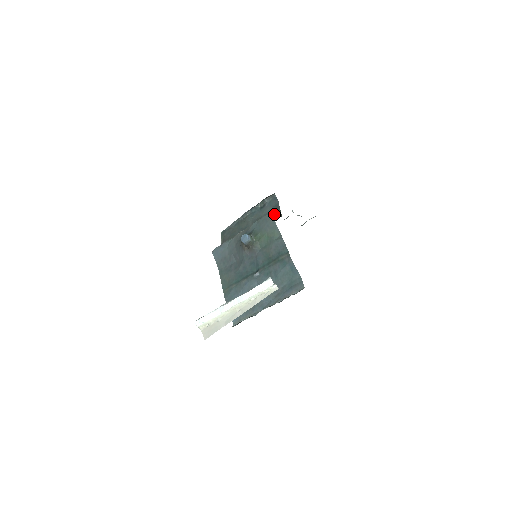
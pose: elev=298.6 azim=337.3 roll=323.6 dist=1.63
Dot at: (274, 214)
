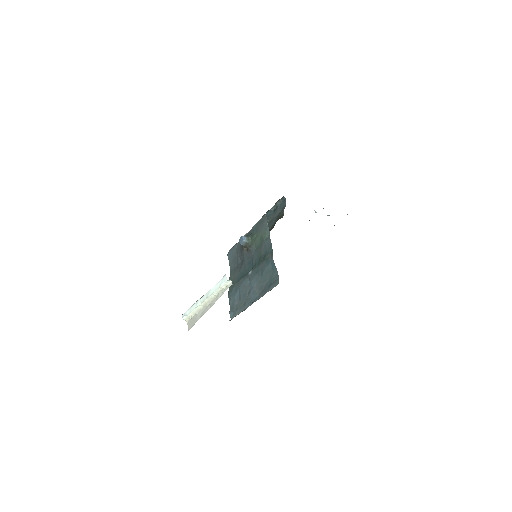
Dot at: (279, 216)
